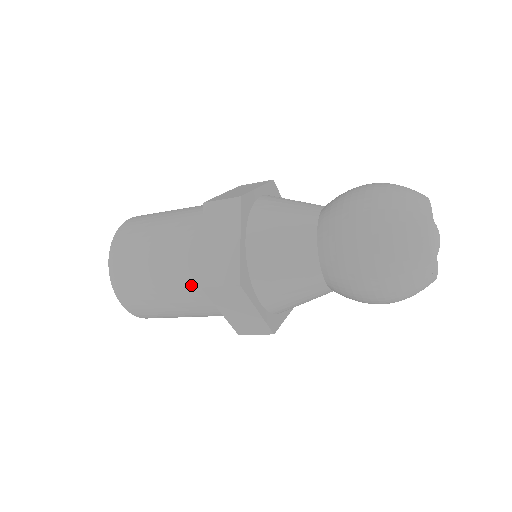
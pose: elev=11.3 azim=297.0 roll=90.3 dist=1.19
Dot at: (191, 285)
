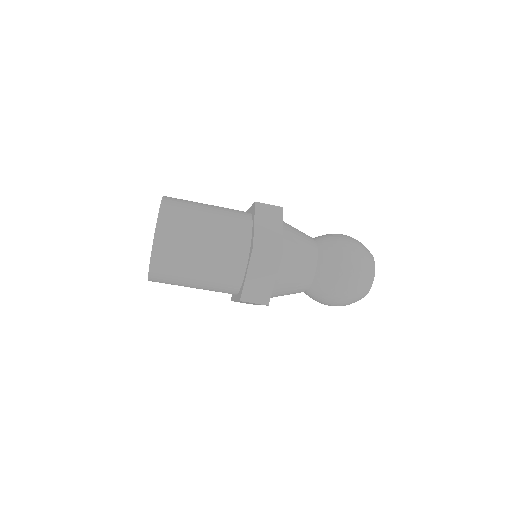
Dot at: (235, 213)
